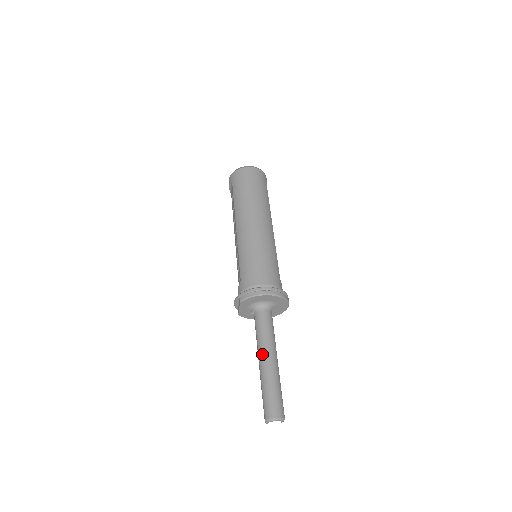
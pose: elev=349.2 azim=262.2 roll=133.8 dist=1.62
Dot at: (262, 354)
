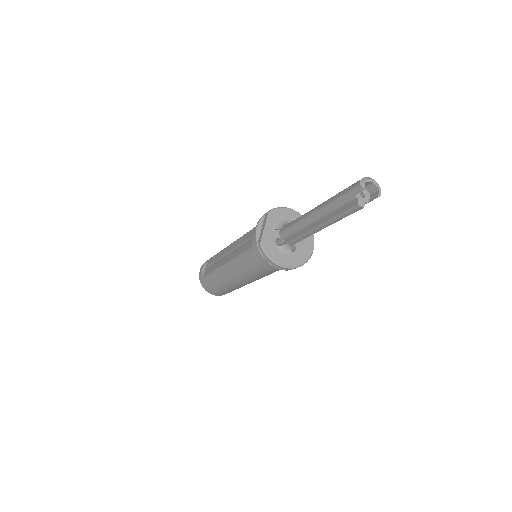
Dot at: occluded
